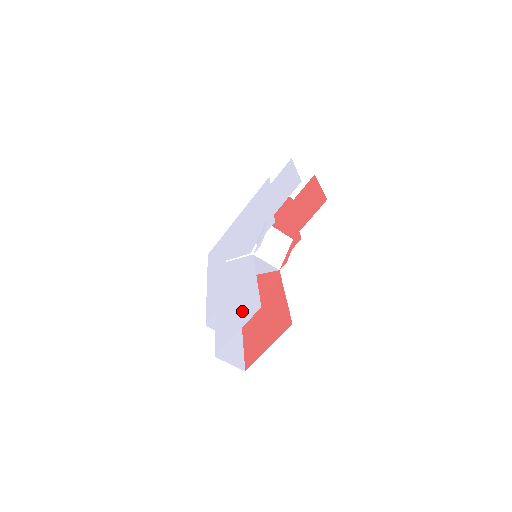
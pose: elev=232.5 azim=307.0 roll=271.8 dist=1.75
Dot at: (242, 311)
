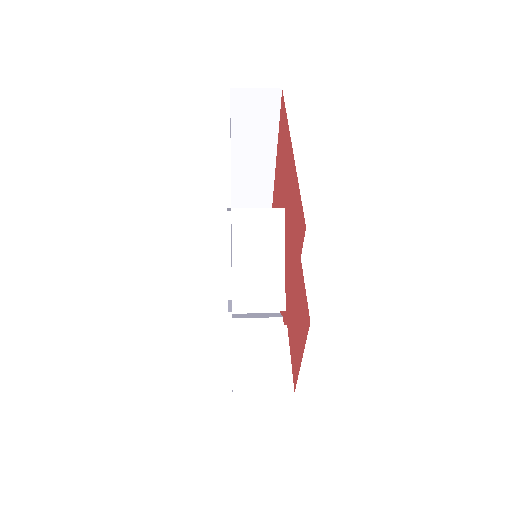
Dot at: occluded
